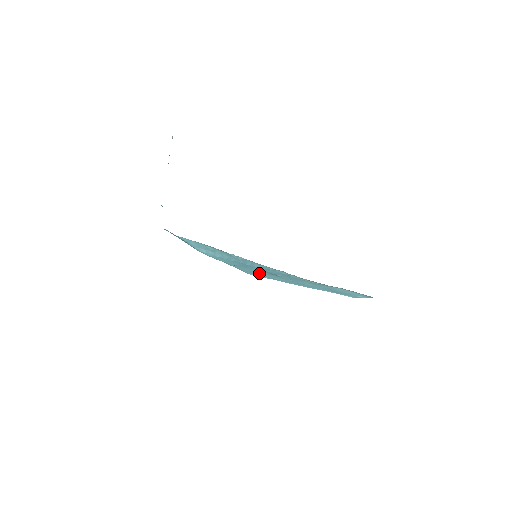
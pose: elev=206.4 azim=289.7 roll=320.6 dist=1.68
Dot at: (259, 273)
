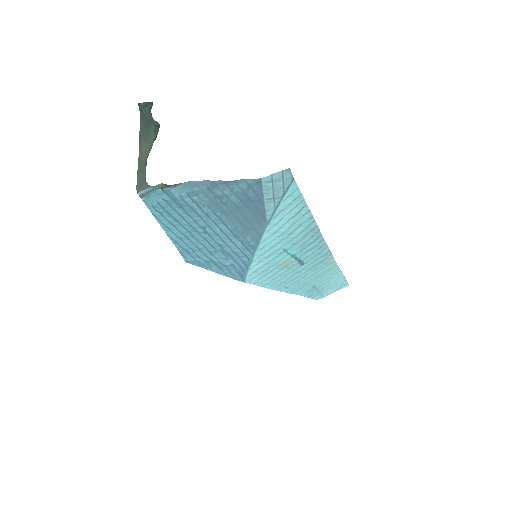
Dot at: (275, 269)
